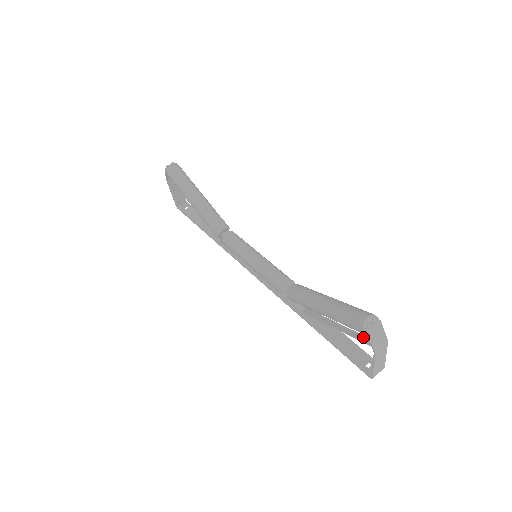
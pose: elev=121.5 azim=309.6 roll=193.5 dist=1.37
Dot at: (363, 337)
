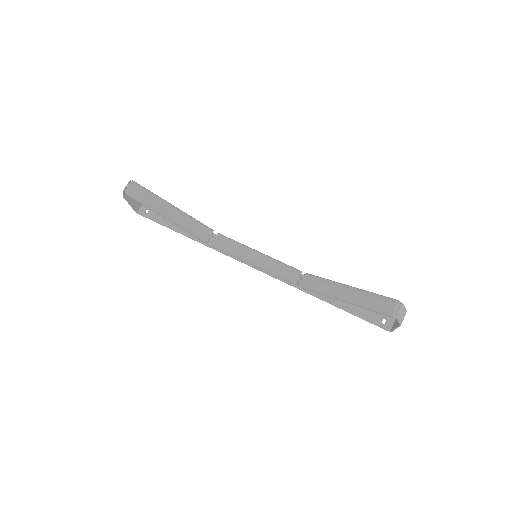
Dot at: occluded
